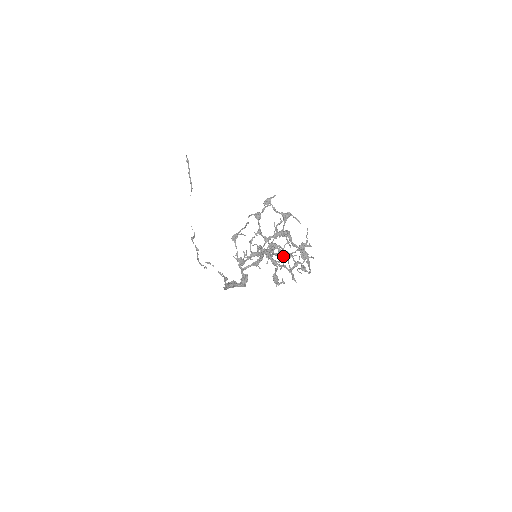
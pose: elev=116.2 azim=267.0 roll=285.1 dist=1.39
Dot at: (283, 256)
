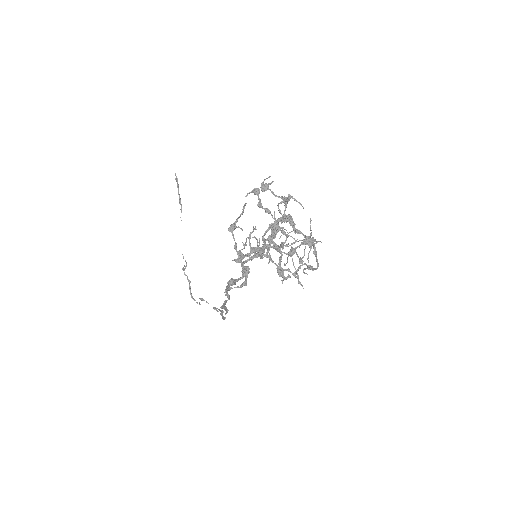
Dot at: occluded
